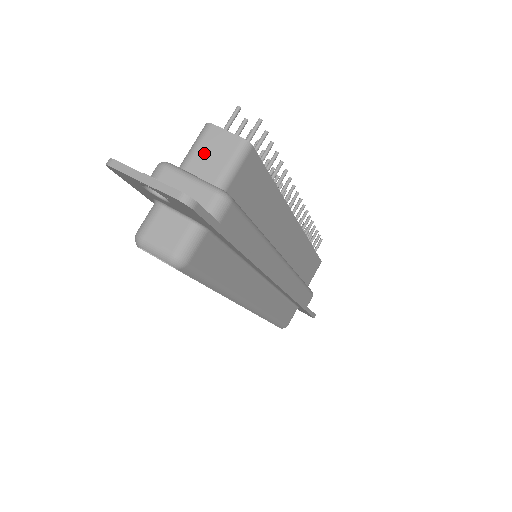
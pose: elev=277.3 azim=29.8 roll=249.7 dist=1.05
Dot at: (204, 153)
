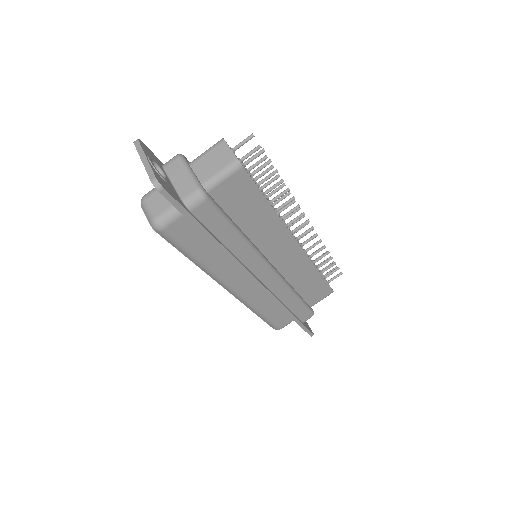
Dot at: (208, 159)
